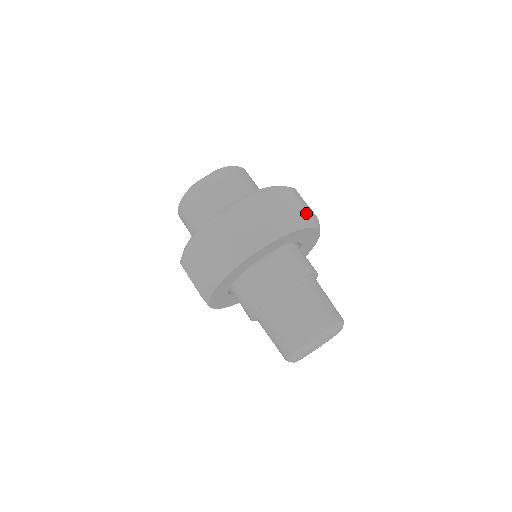
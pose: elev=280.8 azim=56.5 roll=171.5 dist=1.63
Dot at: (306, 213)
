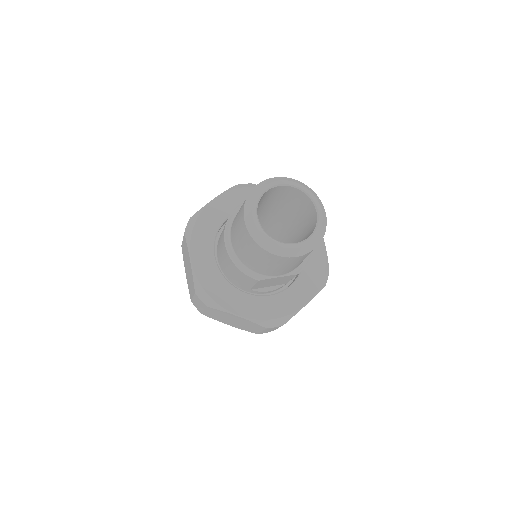
Dot at: occluded
